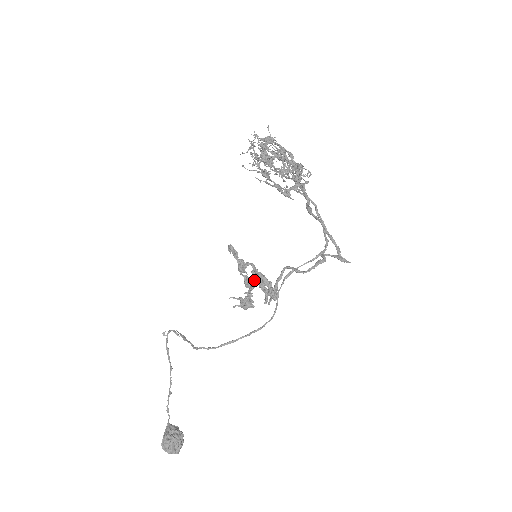
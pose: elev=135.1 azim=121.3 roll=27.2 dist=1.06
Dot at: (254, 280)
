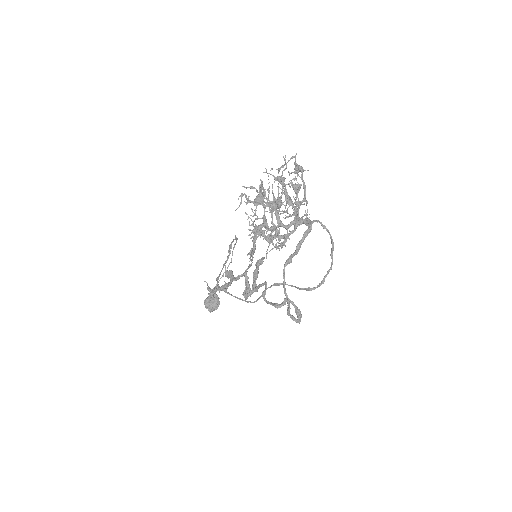
Dot at: (239, 275)
